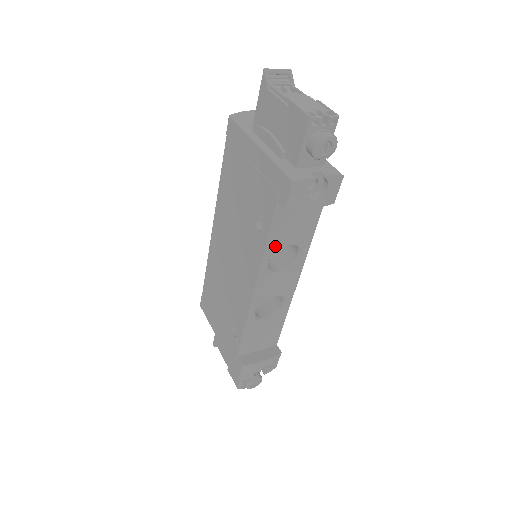
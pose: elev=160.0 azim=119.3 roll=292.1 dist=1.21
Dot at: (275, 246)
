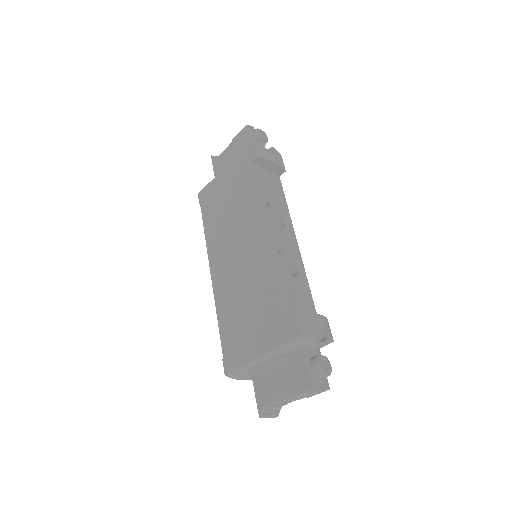
Dot at: (264, 196)
